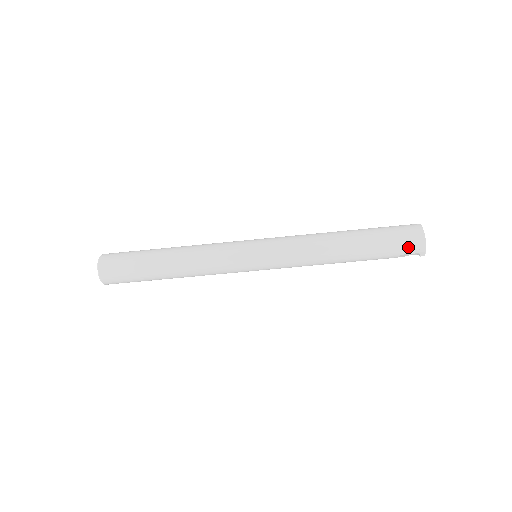
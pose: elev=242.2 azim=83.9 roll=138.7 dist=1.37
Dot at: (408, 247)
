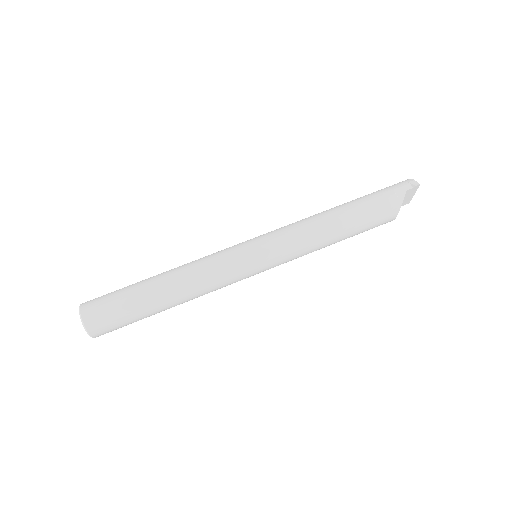
Dot at: (394, 185)
